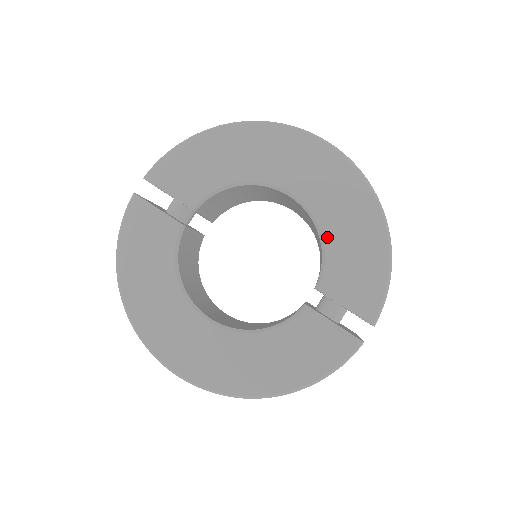
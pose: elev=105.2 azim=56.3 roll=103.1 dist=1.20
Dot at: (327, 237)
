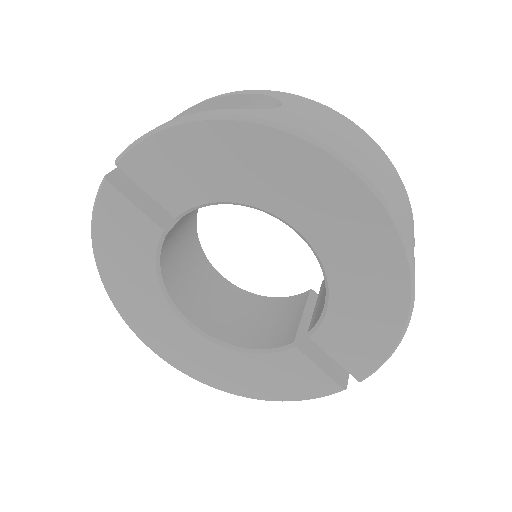
Dot at: (334, 294)
